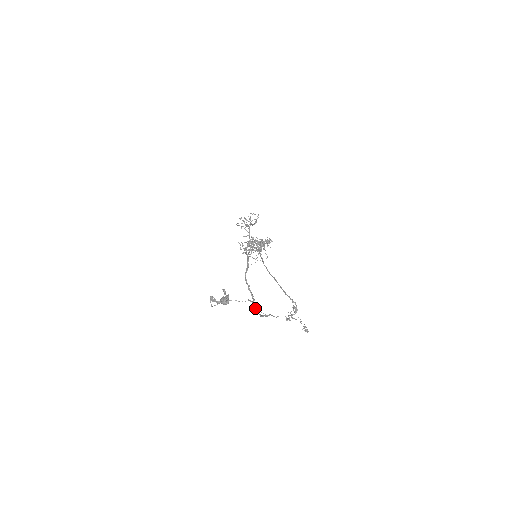
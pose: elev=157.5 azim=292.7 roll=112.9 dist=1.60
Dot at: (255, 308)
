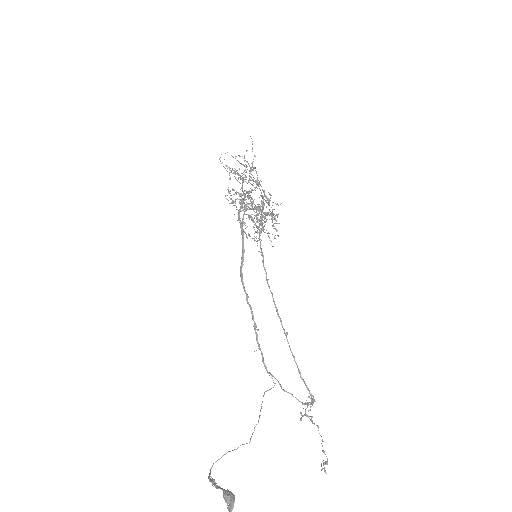
Dot at: (258, 344)
